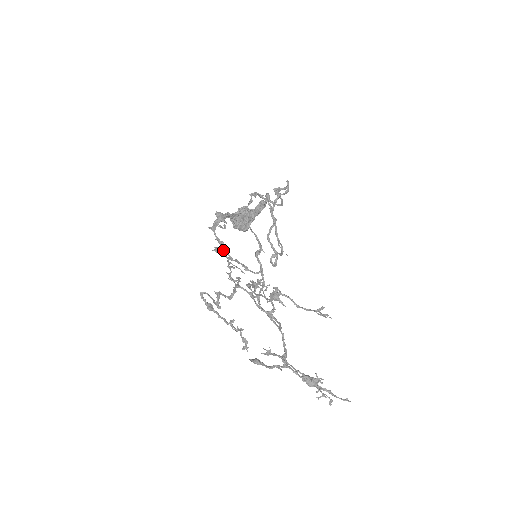
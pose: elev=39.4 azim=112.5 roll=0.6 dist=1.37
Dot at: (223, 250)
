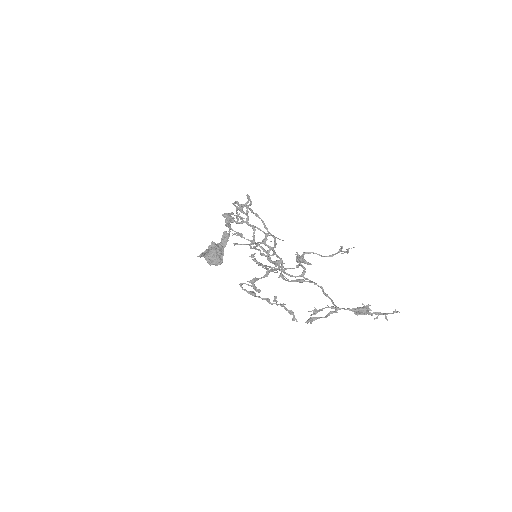
Dot at: occluded
